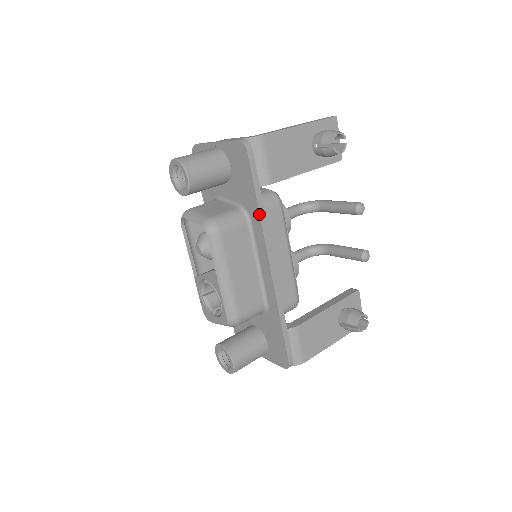
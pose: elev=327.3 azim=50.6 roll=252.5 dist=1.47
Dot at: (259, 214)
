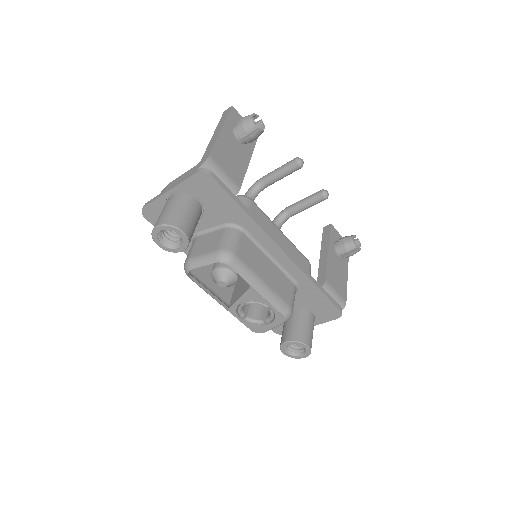
Dot at: (251, 218)
